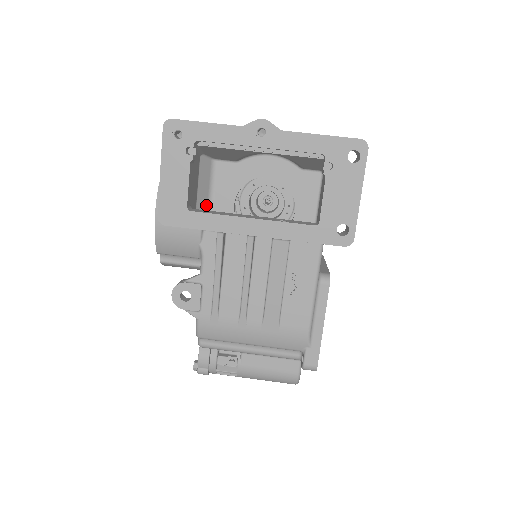
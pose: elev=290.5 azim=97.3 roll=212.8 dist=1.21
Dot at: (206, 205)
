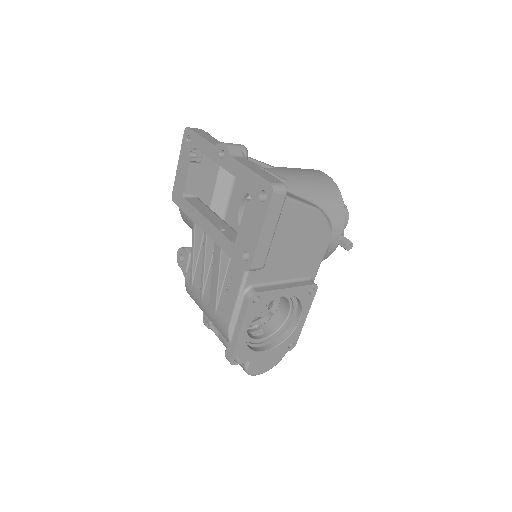
Dot at: (224, 199)
